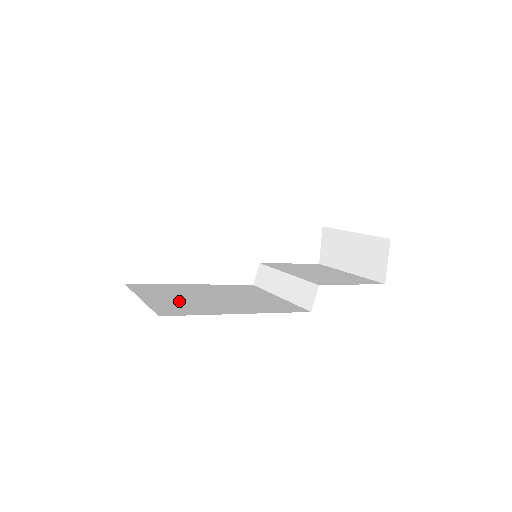
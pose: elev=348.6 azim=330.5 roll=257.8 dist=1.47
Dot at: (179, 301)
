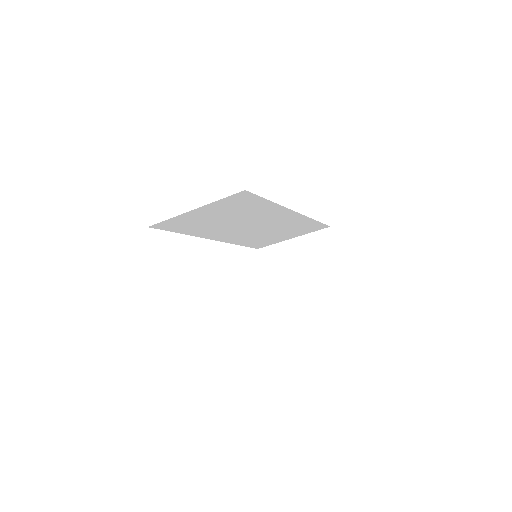
Dot at: occluded
